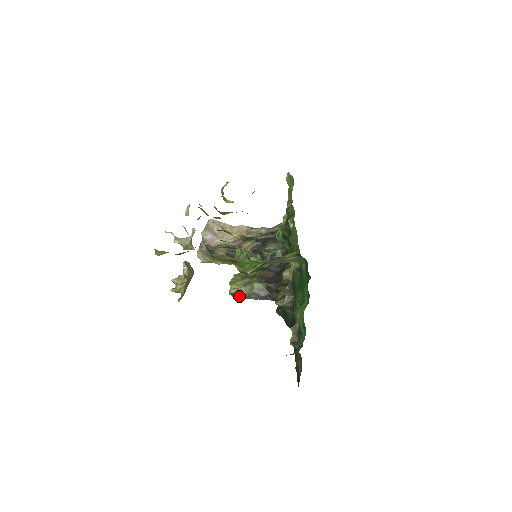
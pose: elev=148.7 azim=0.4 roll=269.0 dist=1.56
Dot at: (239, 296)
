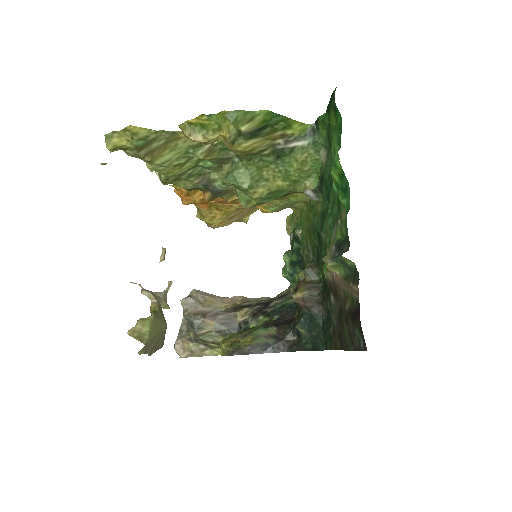
Dot at: (236, 350)
